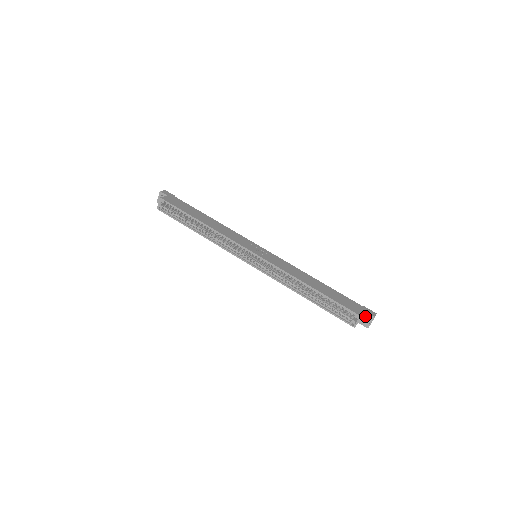
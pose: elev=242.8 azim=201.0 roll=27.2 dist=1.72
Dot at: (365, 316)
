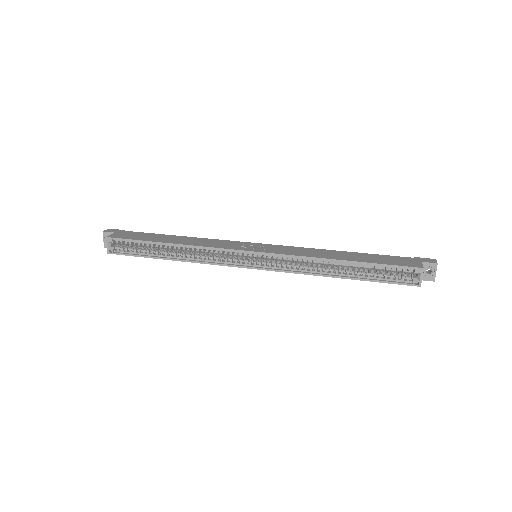
Dot at: (424, 267)
